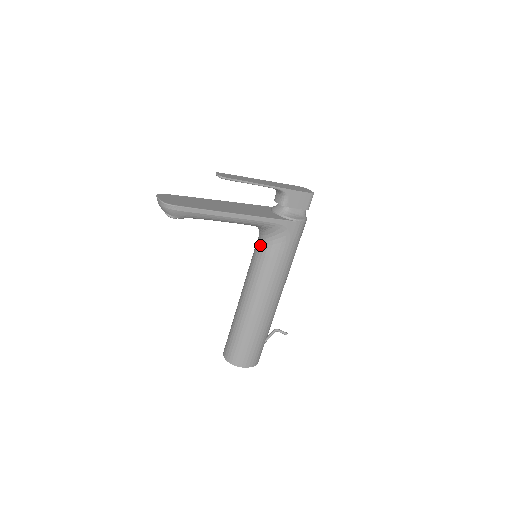
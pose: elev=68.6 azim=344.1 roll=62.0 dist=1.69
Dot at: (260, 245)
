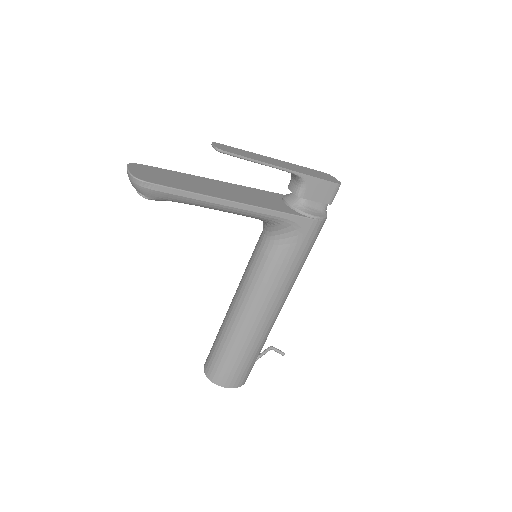
Dot at: (263, 243)
